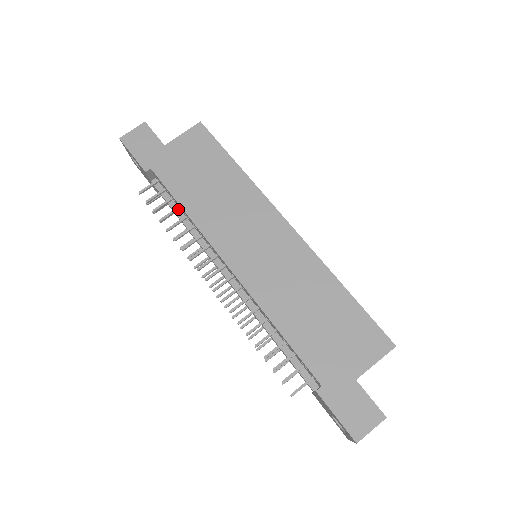
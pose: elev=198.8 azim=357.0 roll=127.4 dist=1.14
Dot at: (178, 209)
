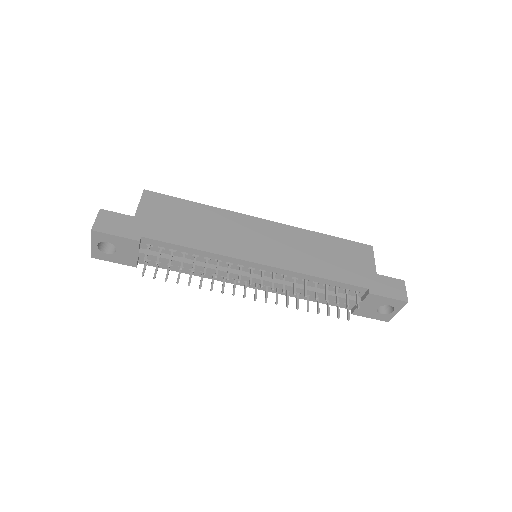
Dot at: (185, 255)
